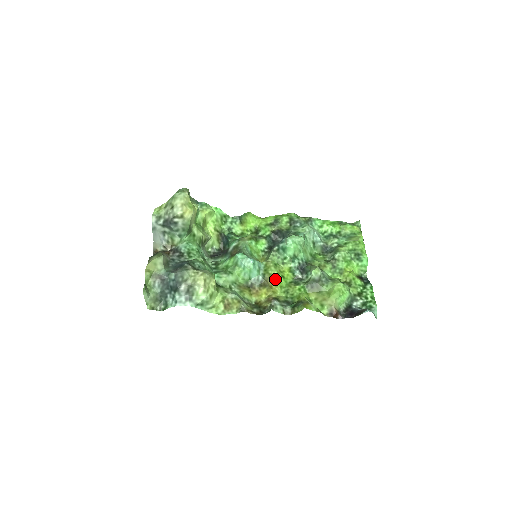
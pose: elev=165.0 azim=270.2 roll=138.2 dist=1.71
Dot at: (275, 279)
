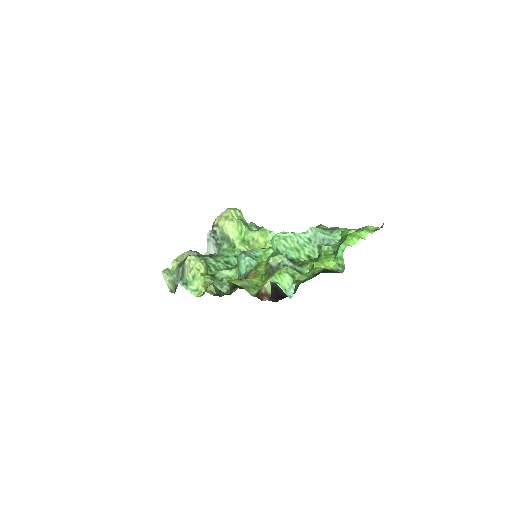
Dot at: (258, 275)
